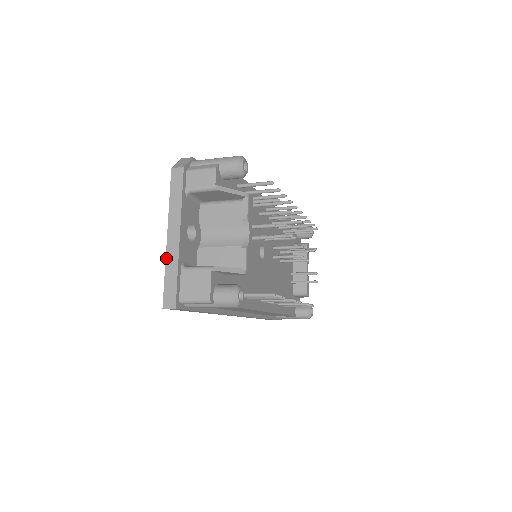
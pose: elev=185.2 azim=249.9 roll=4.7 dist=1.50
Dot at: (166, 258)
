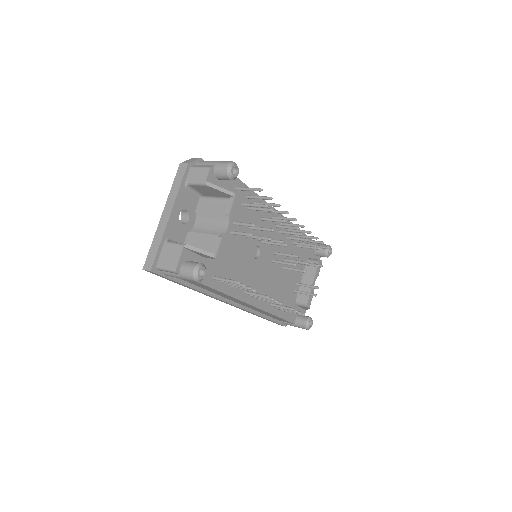
Dot at: (156, 231)
